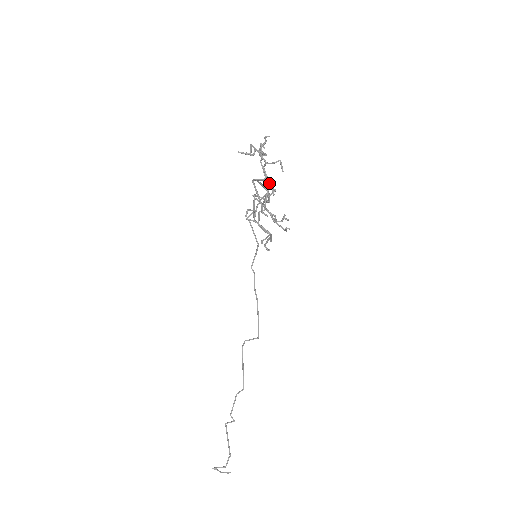
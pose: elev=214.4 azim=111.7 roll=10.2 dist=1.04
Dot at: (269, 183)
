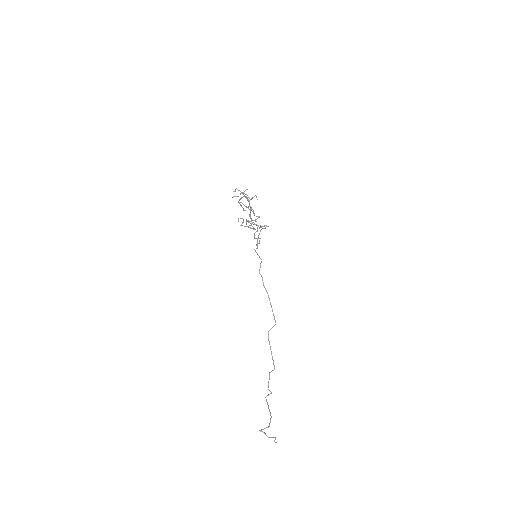
Dot at: occluded
